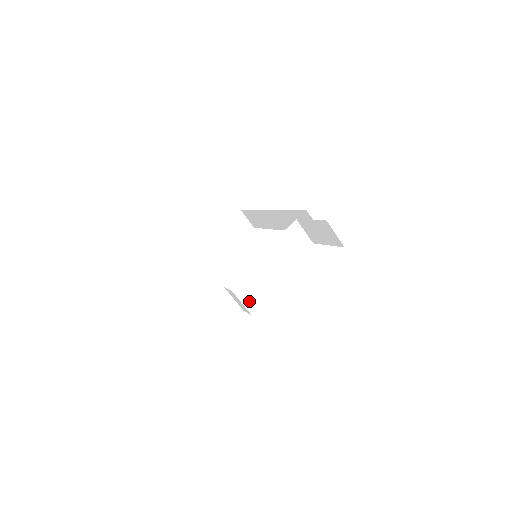
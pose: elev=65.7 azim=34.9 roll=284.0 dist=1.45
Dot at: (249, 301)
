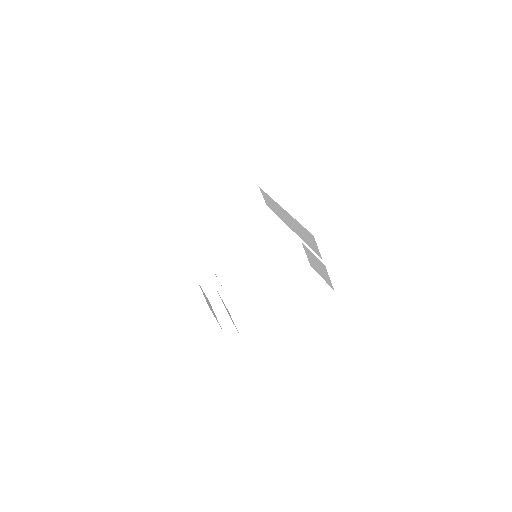
Dot at: (236, 304)
